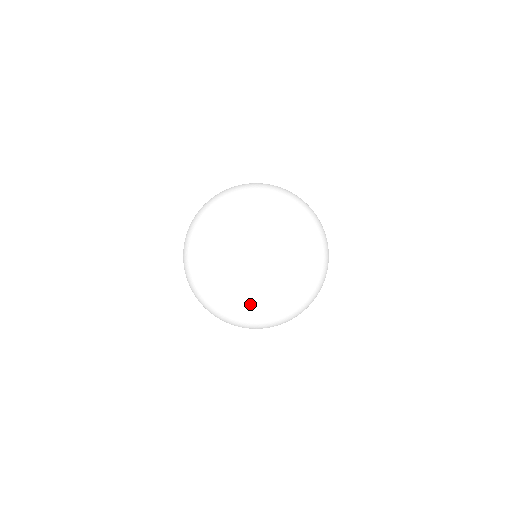
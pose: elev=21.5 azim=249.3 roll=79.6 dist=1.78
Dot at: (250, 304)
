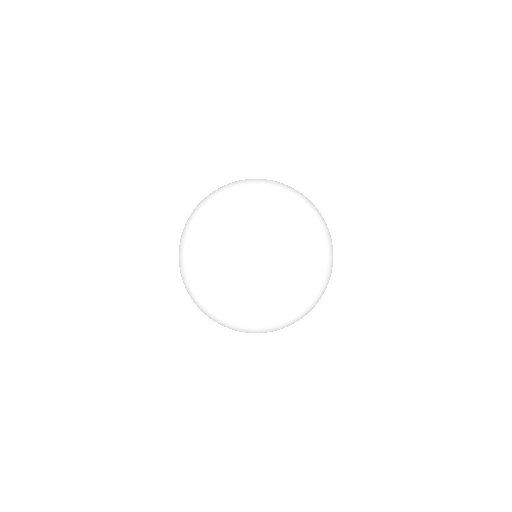
Dot at: (312, 290)
